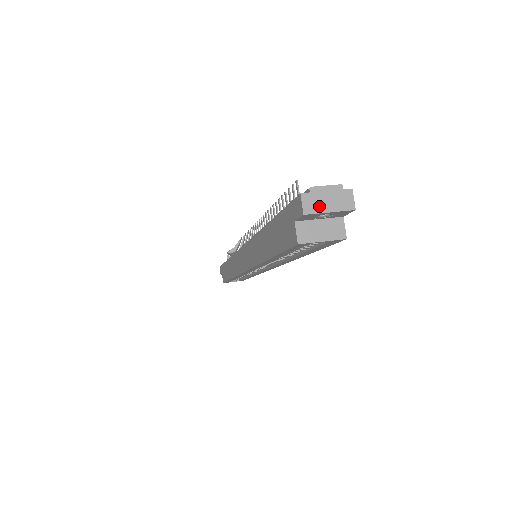
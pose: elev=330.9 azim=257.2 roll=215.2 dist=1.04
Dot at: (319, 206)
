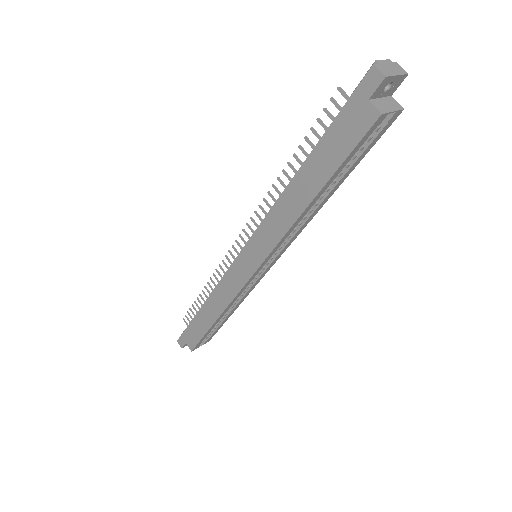
Dot at: (389, 72)
